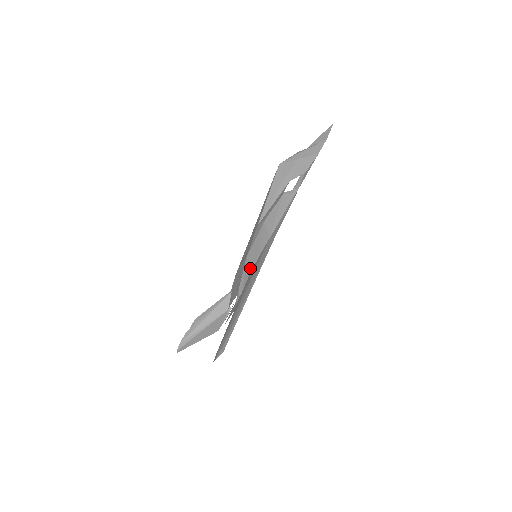
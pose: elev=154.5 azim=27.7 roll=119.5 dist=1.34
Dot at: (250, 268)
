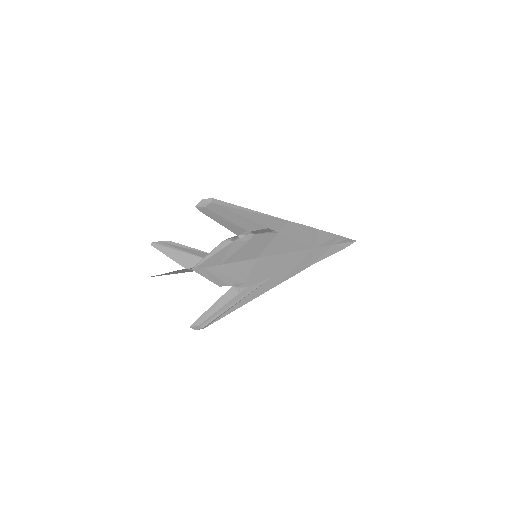
Dot at: (255, 231)
